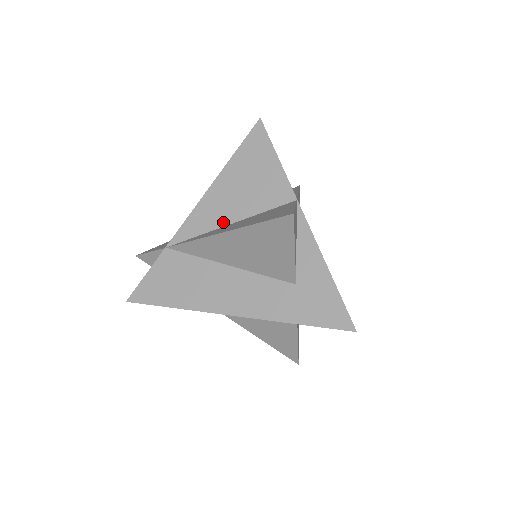
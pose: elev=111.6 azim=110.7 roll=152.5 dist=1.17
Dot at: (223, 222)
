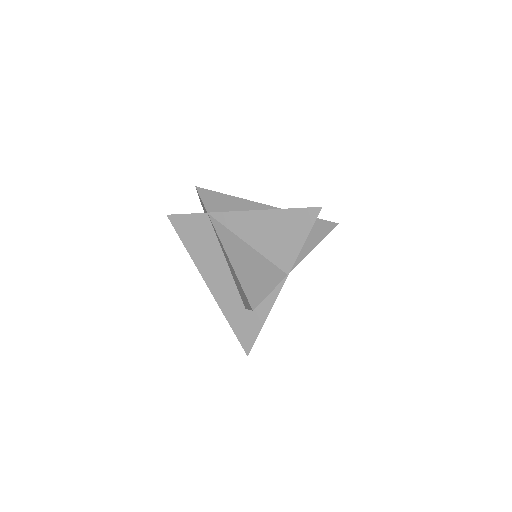
Dot at: (245, 238)
